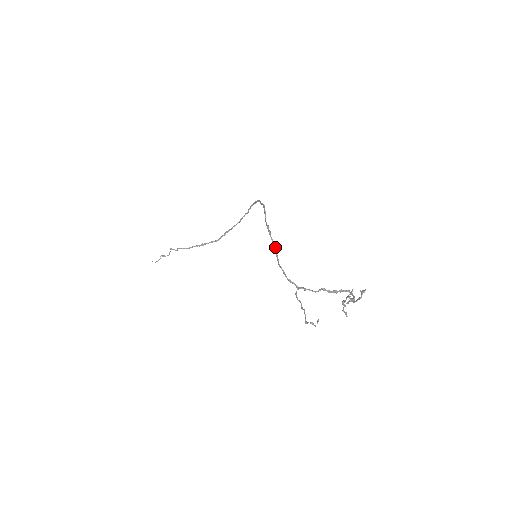
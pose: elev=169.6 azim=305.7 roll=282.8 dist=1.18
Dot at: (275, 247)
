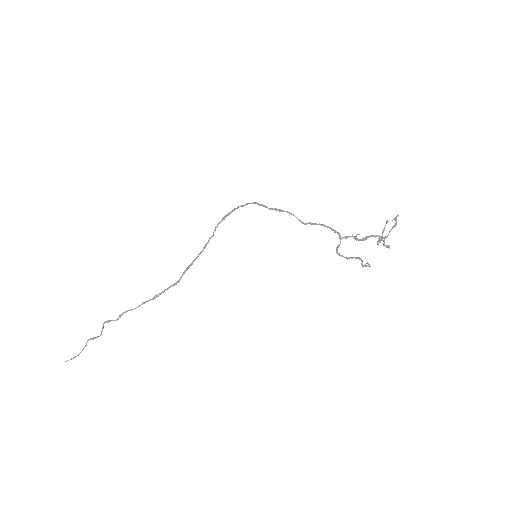
Dot at: occluded
